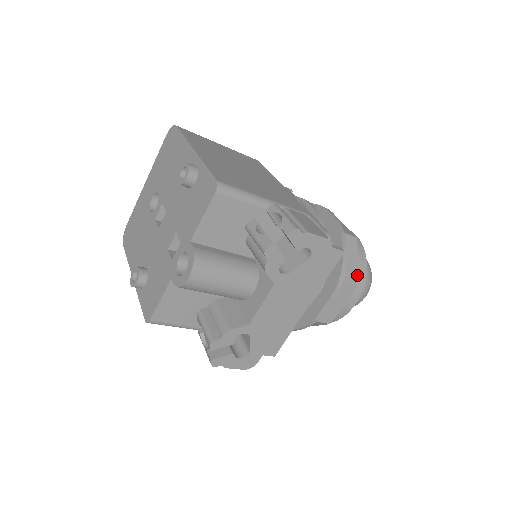
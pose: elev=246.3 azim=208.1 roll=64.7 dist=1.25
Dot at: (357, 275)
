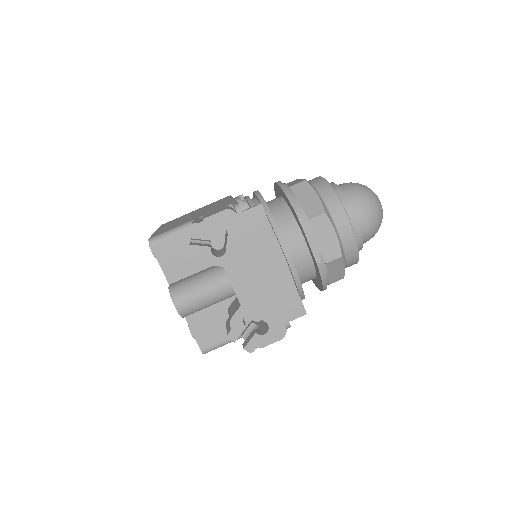
Dot at: (322, 205)
